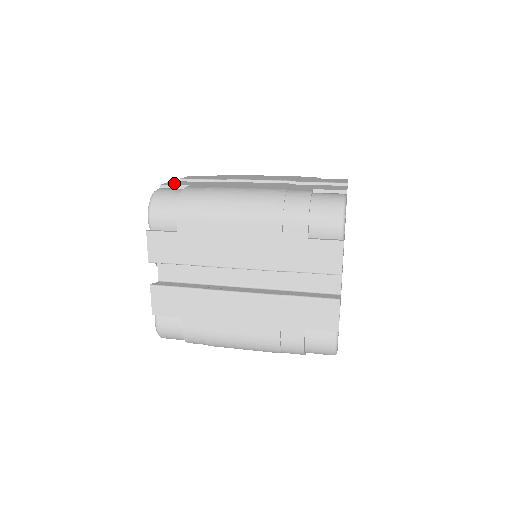
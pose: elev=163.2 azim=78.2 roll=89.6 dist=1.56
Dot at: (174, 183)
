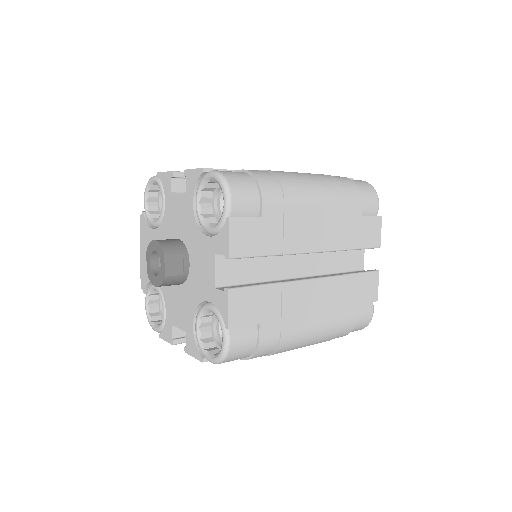
Dot at: occluded
